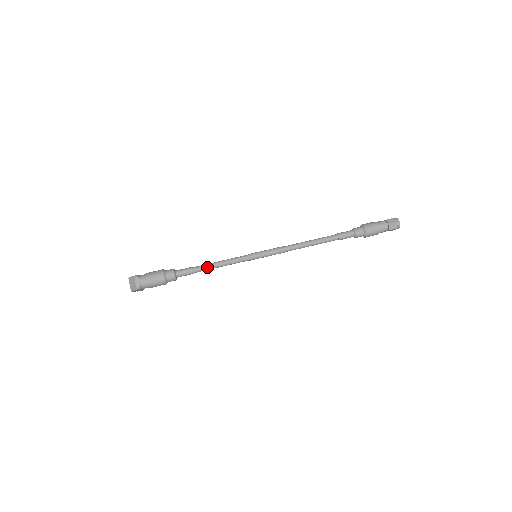
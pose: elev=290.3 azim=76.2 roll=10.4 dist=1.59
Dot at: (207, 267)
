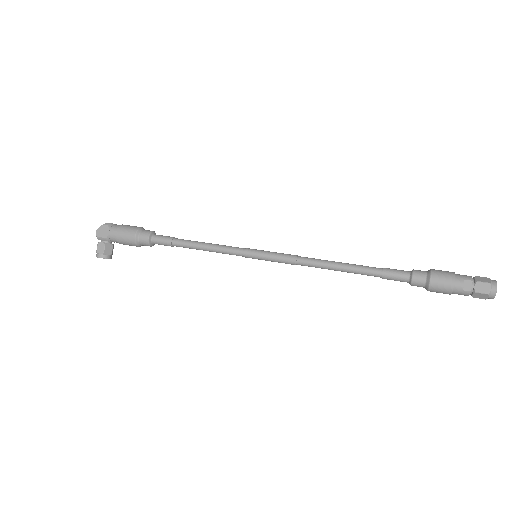
Dot at: (192, 241)
